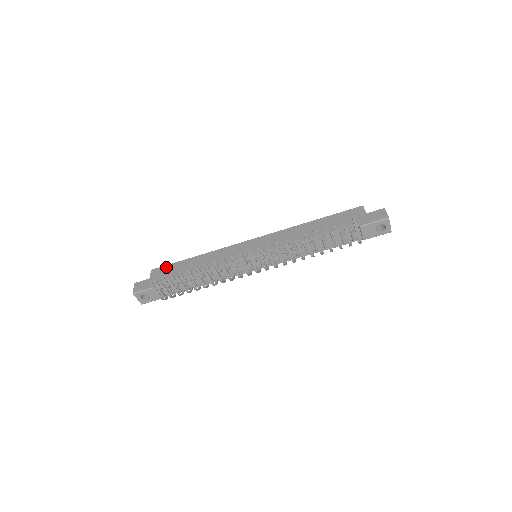
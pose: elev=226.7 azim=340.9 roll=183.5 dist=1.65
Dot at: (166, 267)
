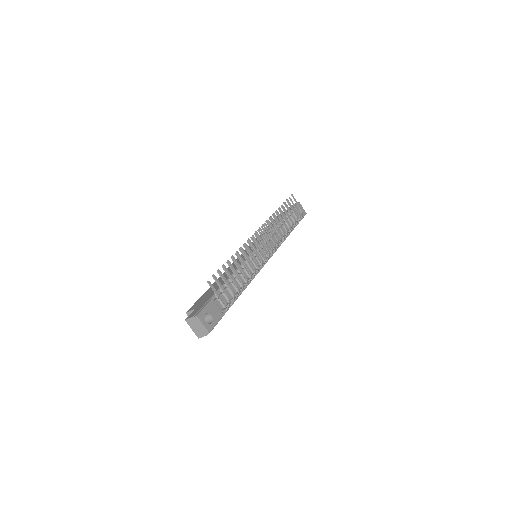
Dot at: (198, 300)
